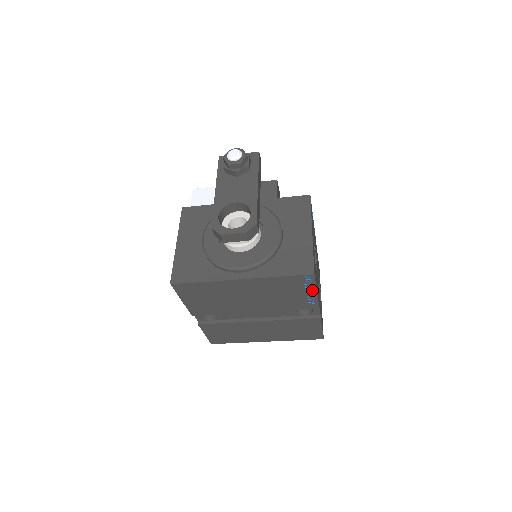
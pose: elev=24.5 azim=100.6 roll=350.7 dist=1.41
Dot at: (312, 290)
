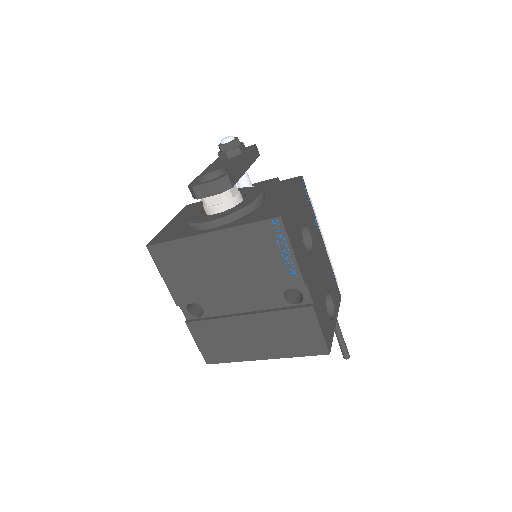
Dot at: (287, 248)
